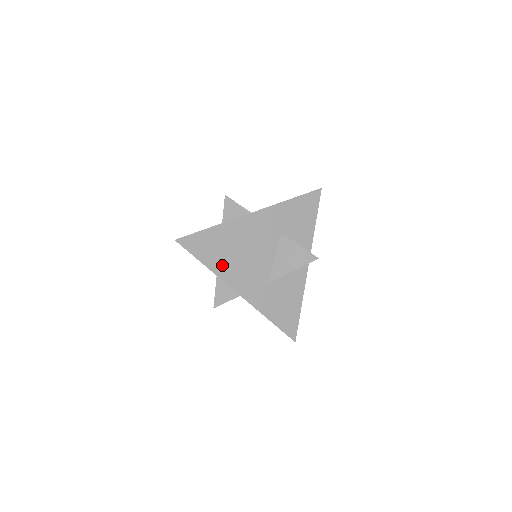
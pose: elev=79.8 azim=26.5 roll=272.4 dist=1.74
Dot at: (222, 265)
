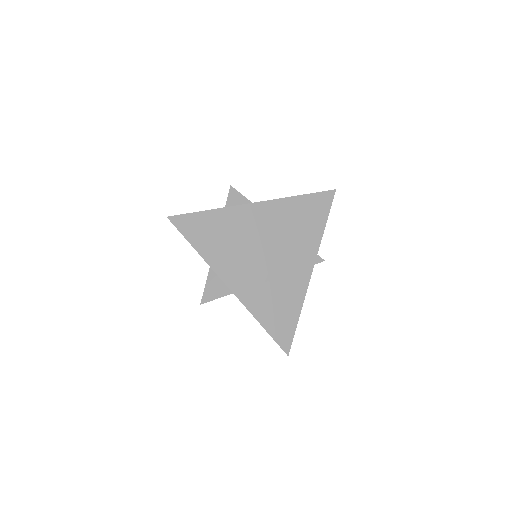
Dot at: (215, 253)
